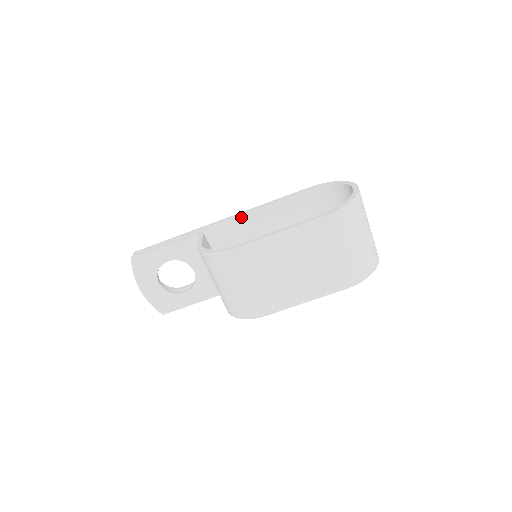
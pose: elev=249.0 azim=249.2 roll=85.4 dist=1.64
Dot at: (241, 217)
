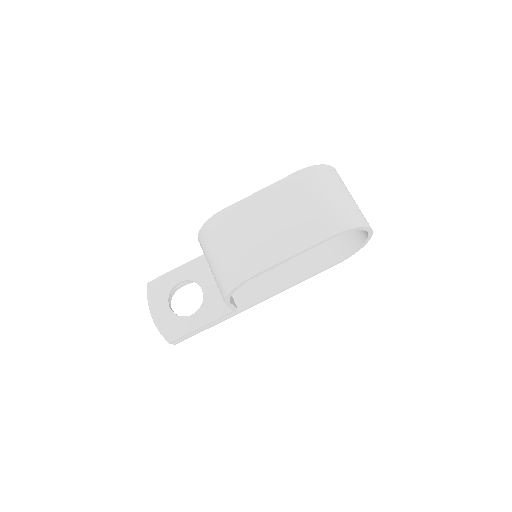
Dot at: occluded
